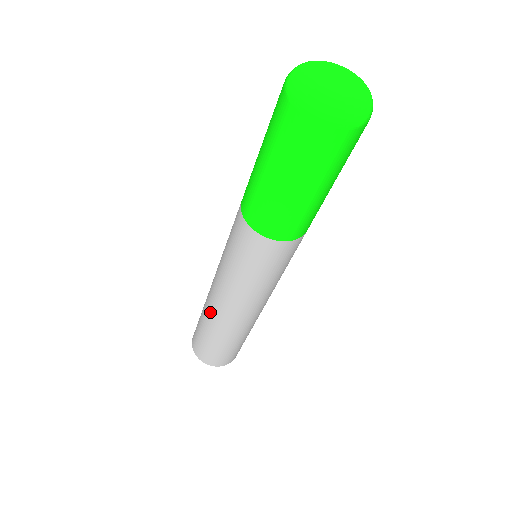
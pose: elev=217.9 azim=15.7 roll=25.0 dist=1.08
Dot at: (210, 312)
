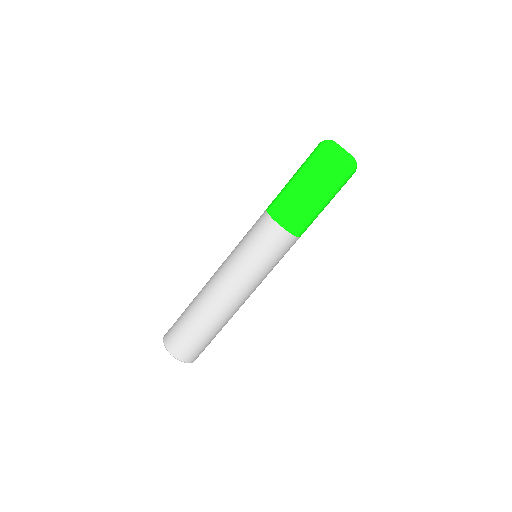
Dot at: (203, 291)
